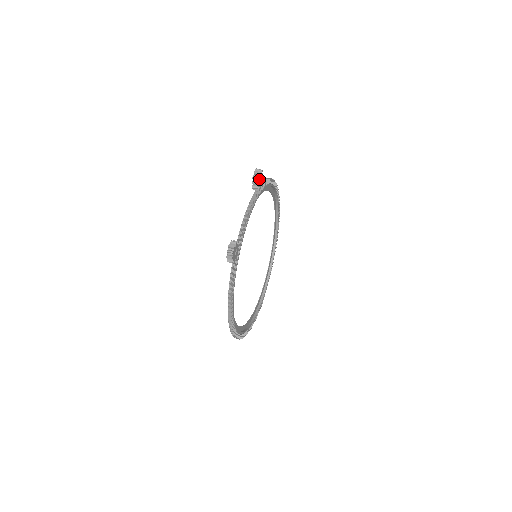
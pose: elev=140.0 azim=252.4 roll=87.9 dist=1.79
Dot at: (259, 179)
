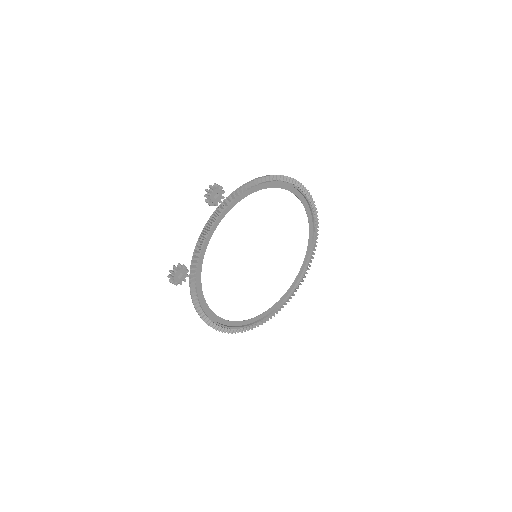
Dot at: (214, 196)
